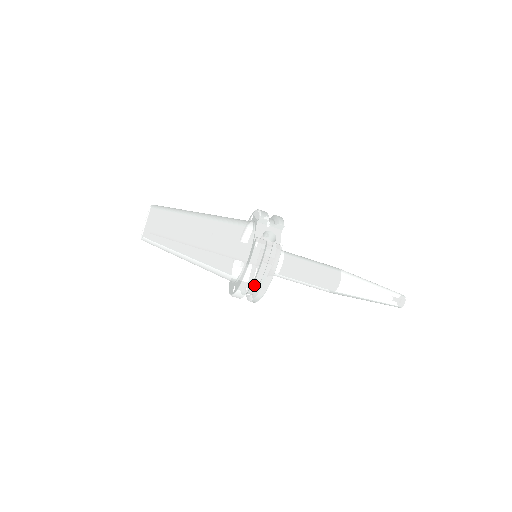
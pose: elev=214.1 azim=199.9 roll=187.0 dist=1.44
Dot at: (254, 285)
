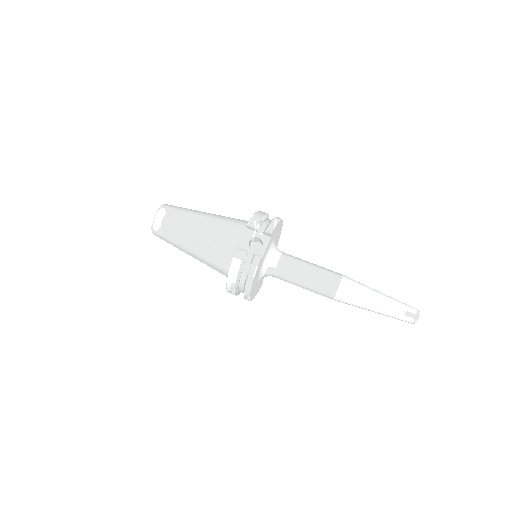
Dot at: (241, 288)
